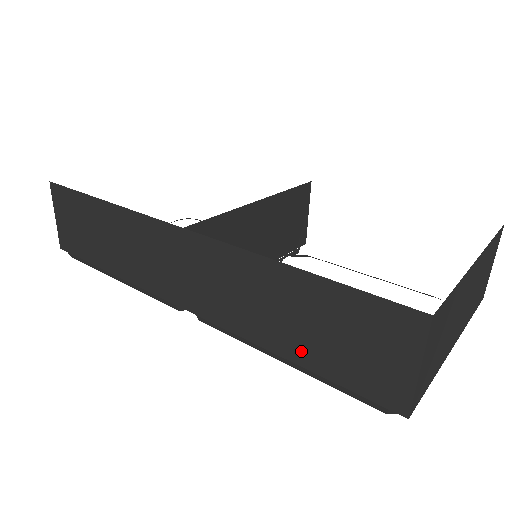
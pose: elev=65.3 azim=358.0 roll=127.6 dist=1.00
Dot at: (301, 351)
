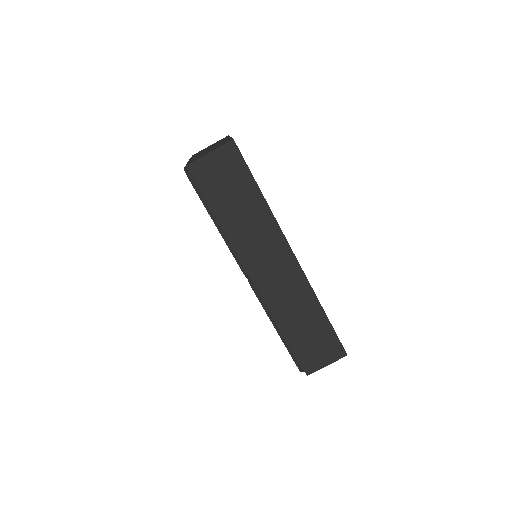
Dot at: (293, 335)
